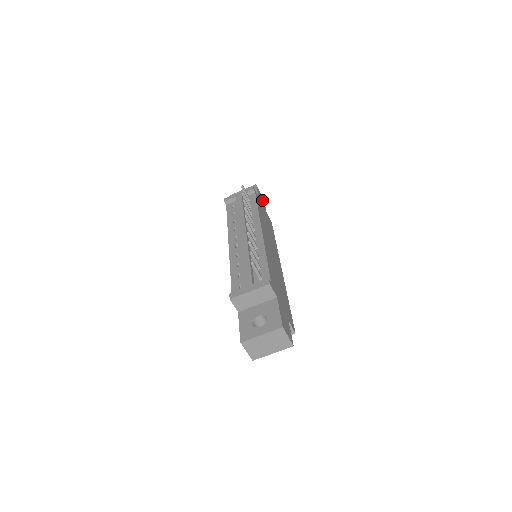
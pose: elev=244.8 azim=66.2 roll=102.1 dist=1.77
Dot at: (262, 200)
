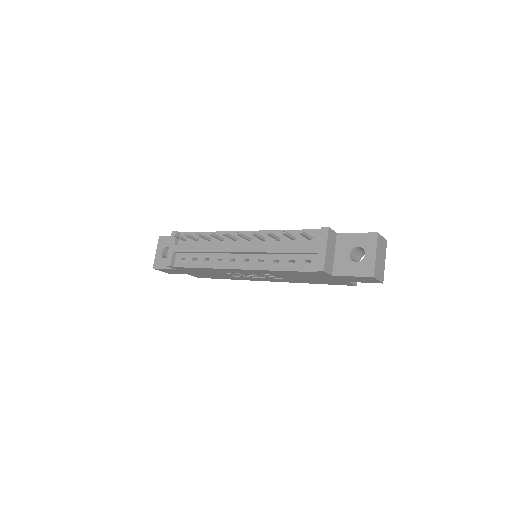
Dot at: occluded
